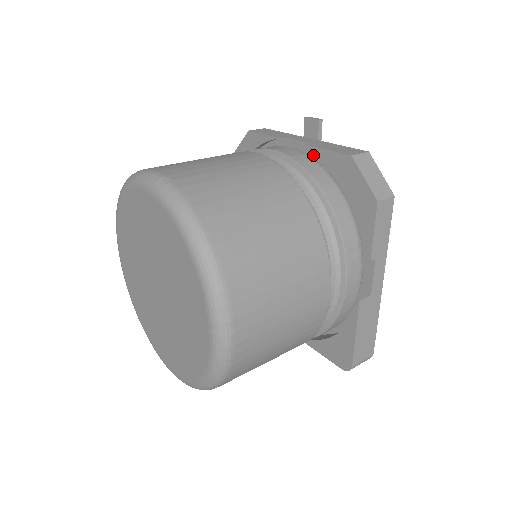
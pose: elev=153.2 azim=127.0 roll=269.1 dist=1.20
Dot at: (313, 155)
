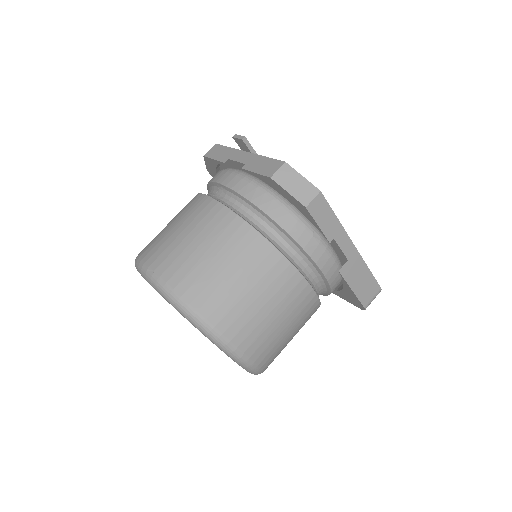
Dot at: occluded
